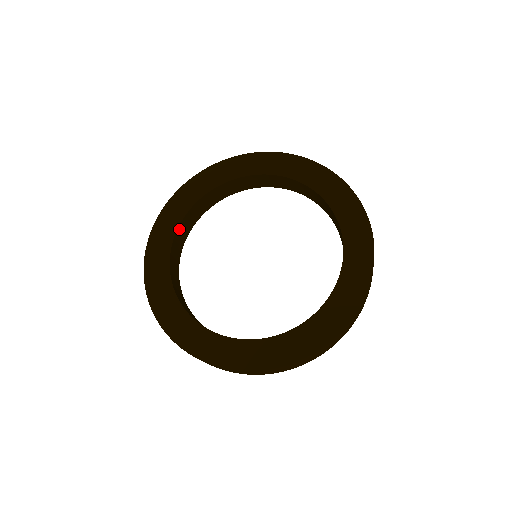
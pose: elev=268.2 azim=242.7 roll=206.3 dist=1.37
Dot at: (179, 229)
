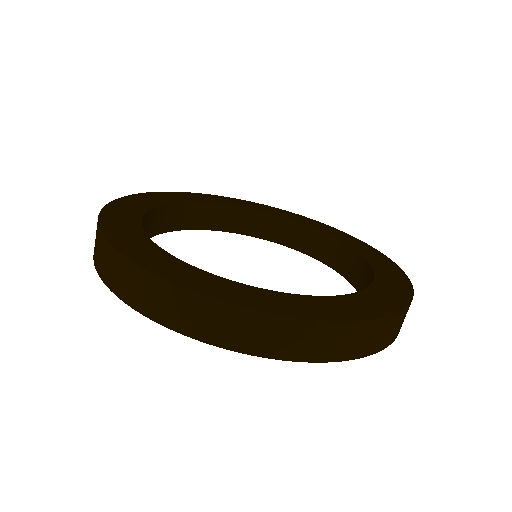
Dot at: (237, 210)
